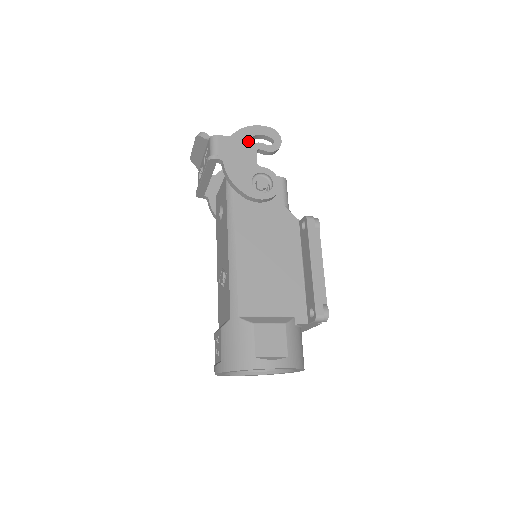
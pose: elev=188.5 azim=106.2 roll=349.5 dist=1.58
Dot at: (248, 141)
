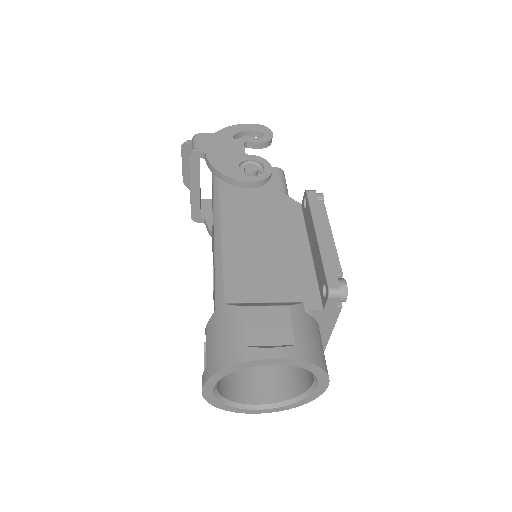
Dot at: occluded
